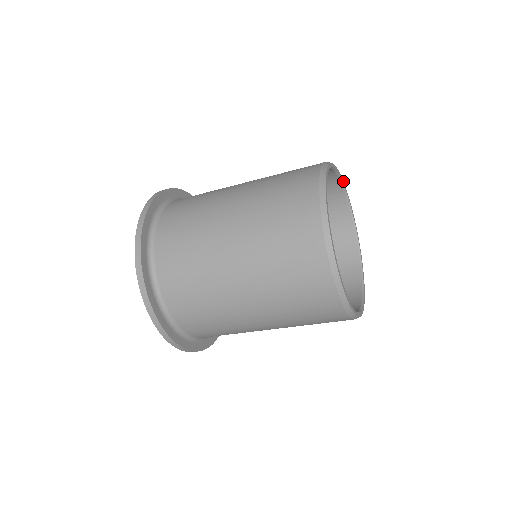
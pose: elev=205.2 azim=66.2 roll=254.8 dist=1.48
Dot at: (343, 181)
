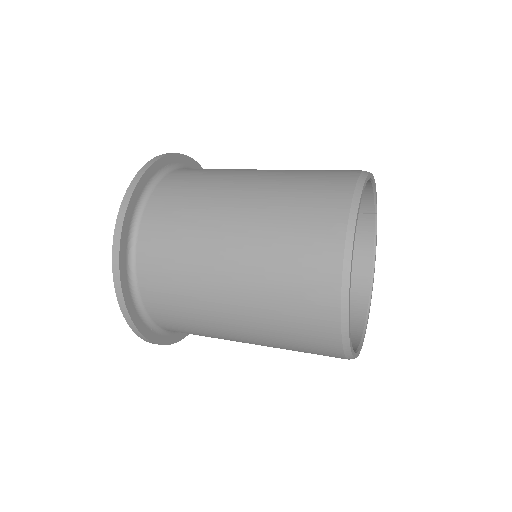
Dot at: occluded
